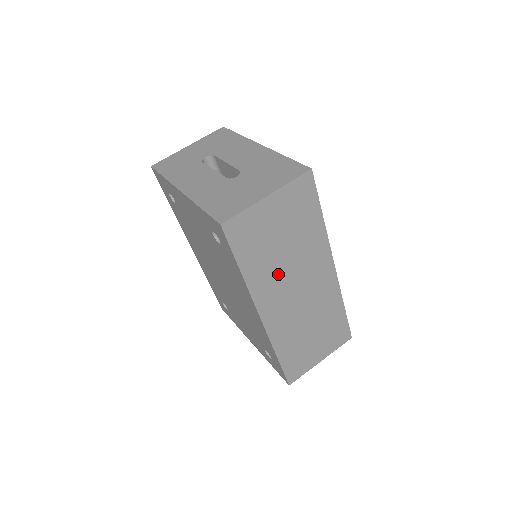
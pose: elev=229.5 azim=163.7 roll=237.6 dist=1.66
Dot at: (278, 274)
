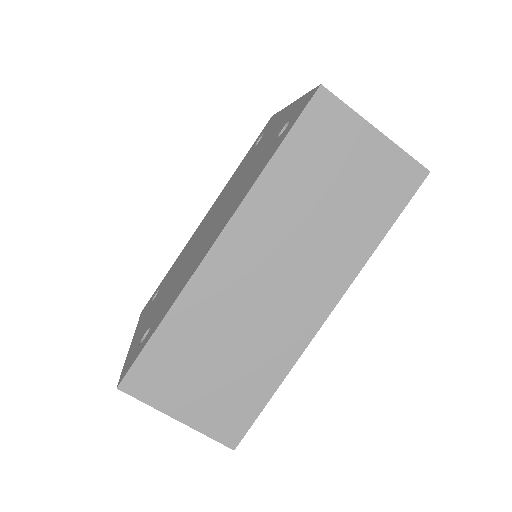
Dot at: (289, 221)
